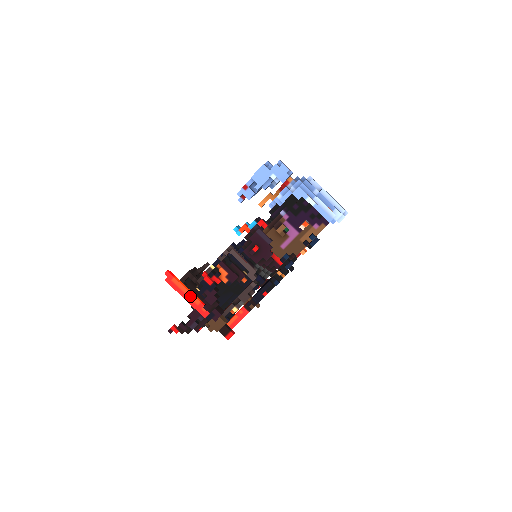
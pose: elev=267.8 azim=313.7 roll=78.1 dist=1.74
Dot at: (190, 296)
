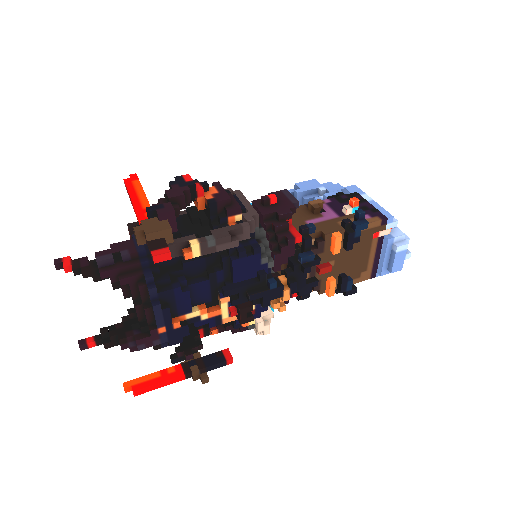
Dot at: (142, 199)
